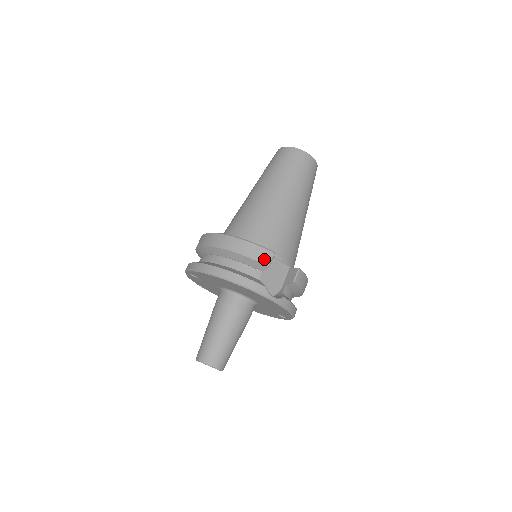
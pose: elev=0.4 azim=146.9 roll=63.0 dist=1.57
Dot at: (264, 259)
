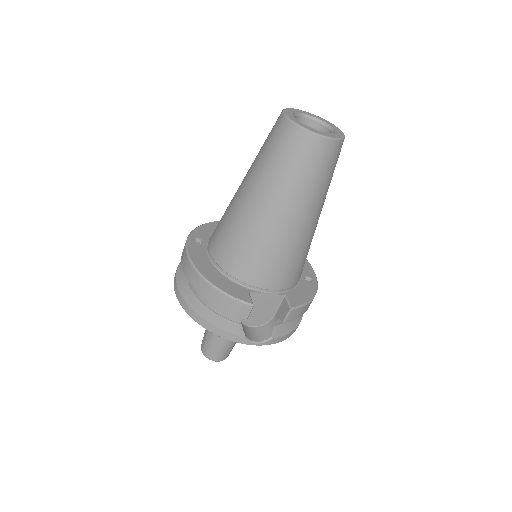
Dot at: (240, 313)
